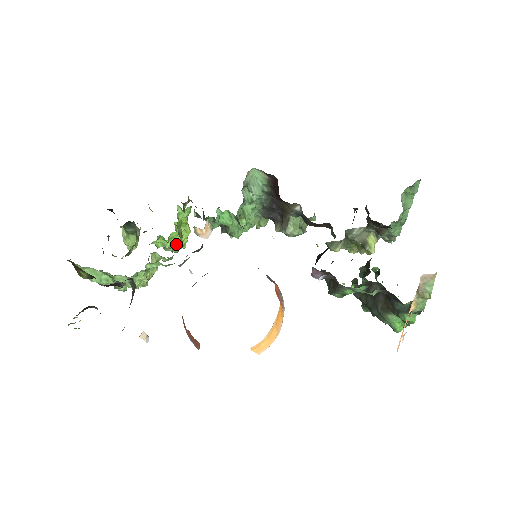
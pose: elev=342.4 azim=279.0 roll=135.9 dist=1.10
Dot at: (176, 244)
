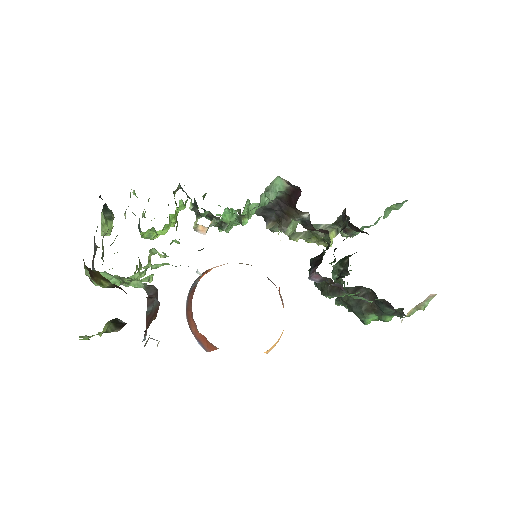
Dot at: (176, 240)
